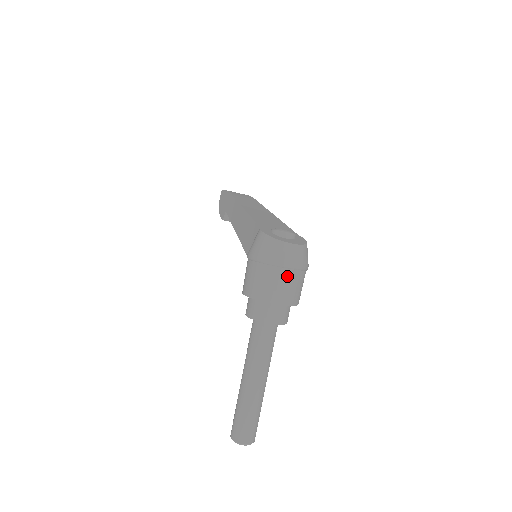
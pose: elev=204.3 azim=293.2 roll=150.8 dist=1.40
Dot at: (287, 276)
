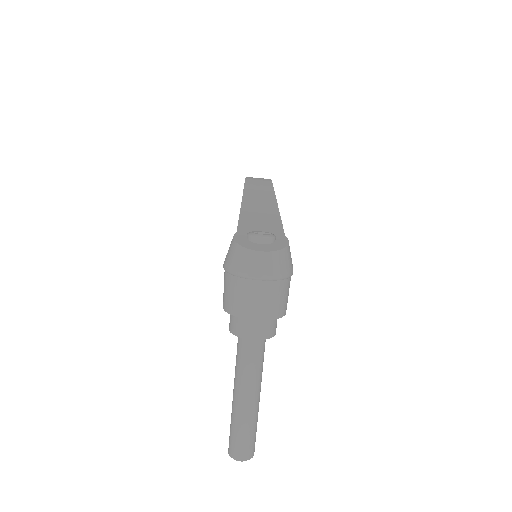
Dot at: (258, 288)
